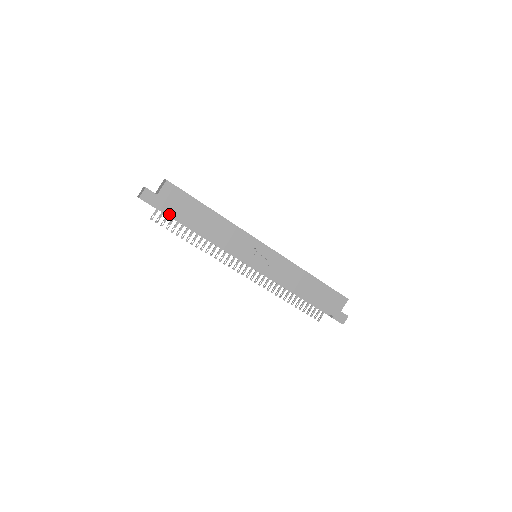
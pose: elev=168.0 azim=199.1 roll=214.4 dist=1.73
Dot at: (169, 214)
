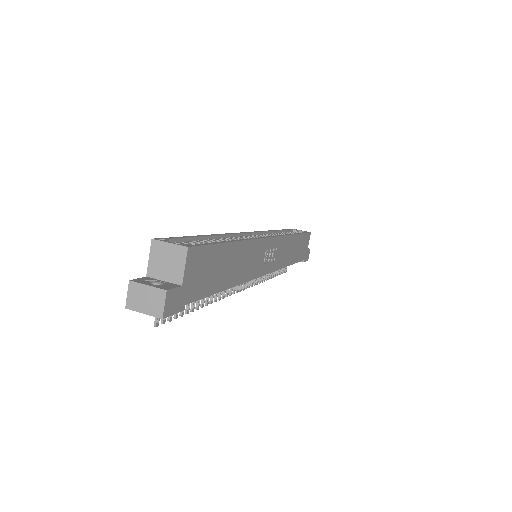
Dot at: occluded
